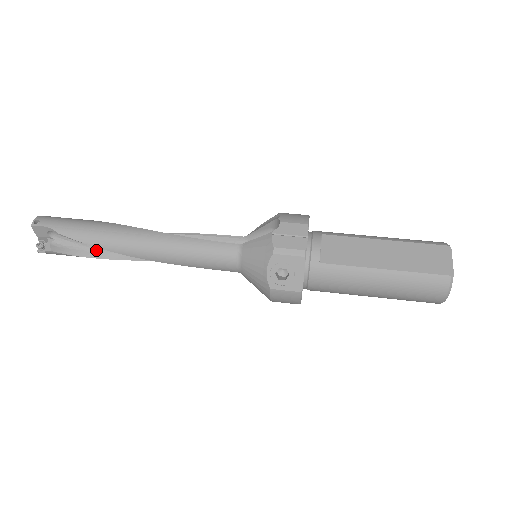
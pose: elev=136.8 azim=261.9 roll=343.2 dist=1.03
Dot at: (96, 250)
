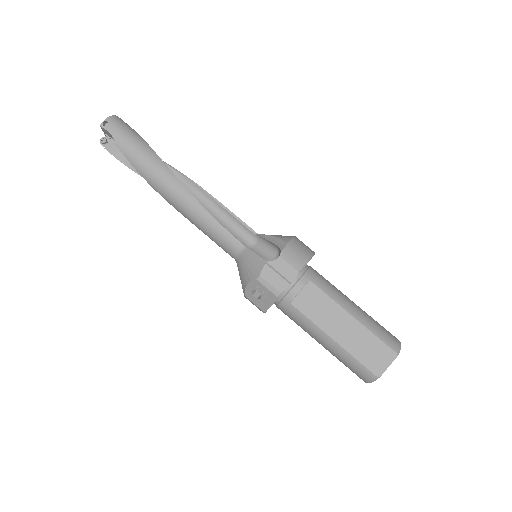
Dot at: occluded
